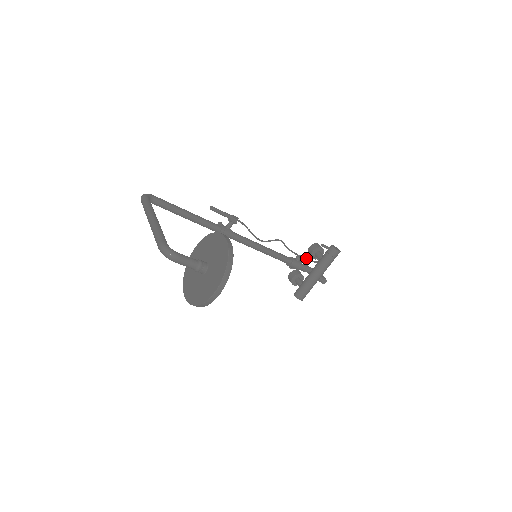
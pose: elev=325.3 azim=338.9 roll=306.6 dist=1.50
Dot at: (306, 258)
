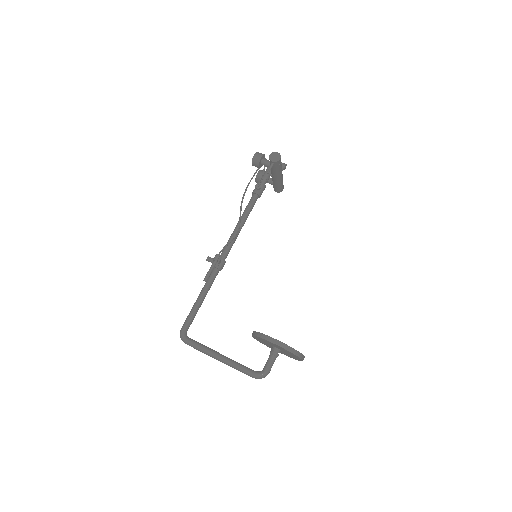
Dot at: (257, 170)
